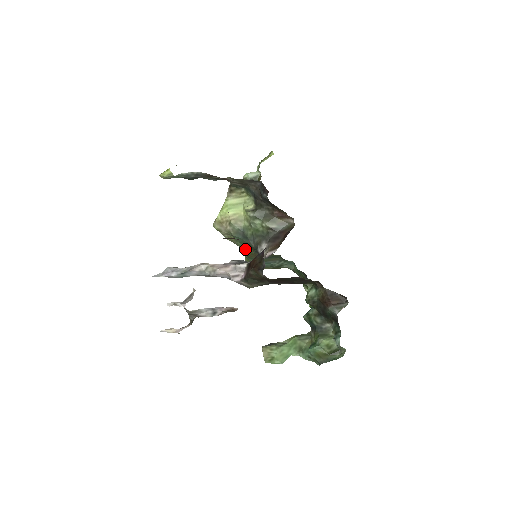
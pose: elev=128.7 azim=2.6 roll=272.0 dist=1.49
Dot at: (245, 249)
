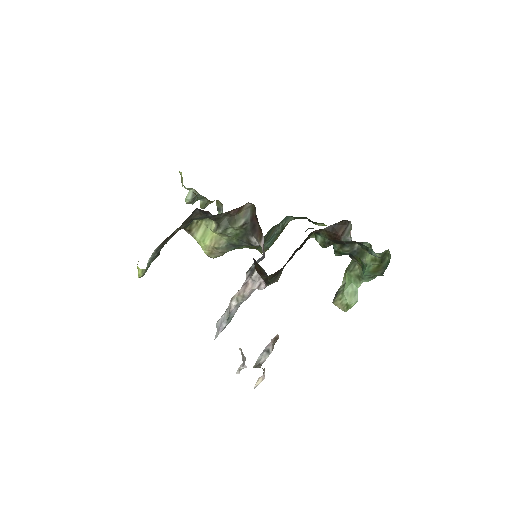
Dot at: (247, 247)
